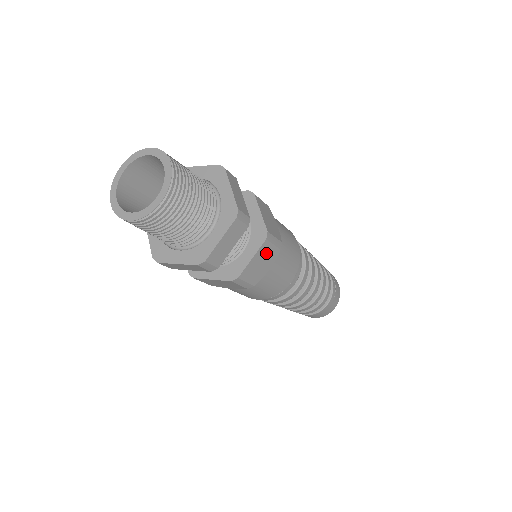
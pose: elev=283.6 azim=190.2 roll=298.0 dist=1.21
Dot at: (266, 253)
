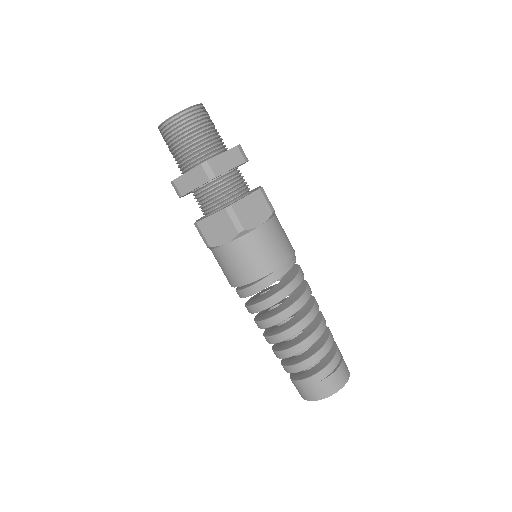
Dot at: (224, 223)
